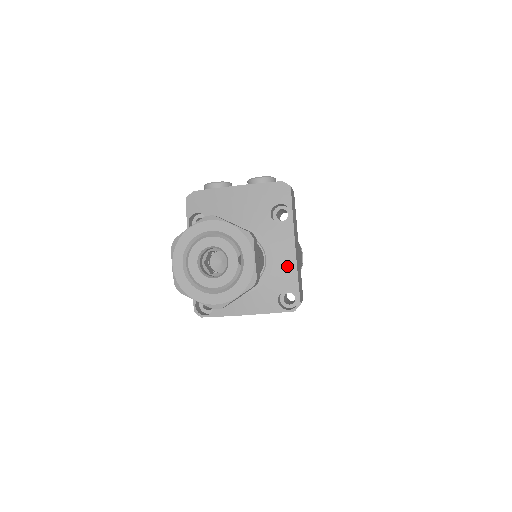
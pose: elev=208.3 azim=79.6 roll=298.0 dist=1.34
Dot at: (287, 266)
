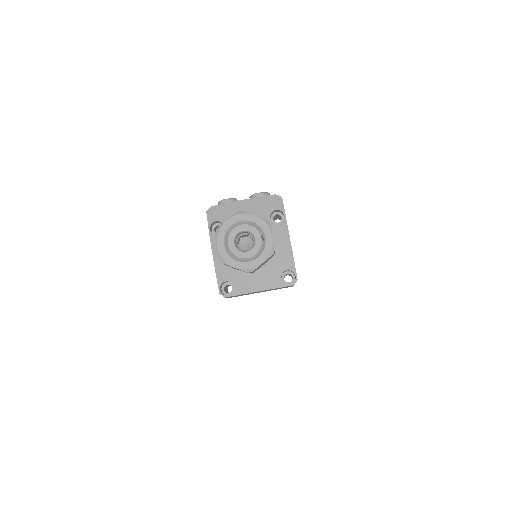
Dot at: (286, 253)
